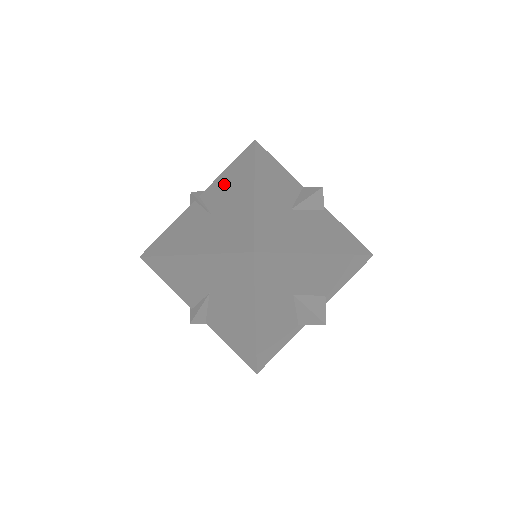
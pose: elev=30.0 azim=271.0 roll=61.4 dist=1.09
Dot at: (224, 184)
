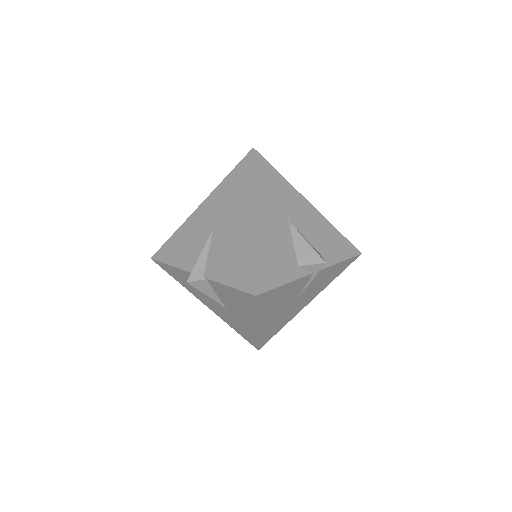
Dot at: occluded
